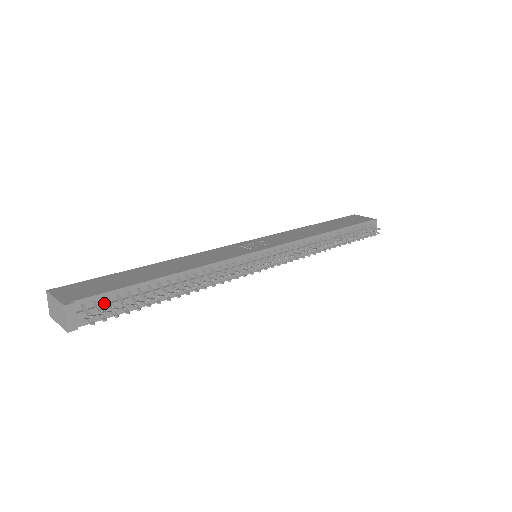
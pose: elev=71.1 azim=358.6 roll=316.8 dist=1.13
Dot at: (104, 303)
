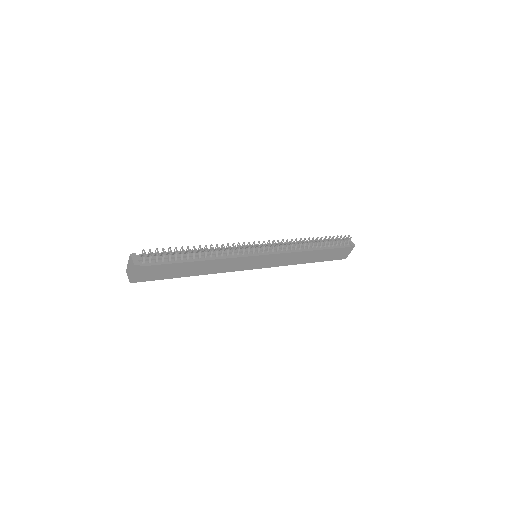
Dot at: (153, 258)
